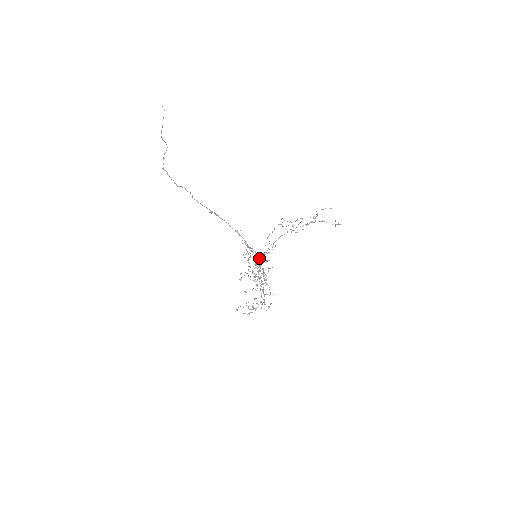
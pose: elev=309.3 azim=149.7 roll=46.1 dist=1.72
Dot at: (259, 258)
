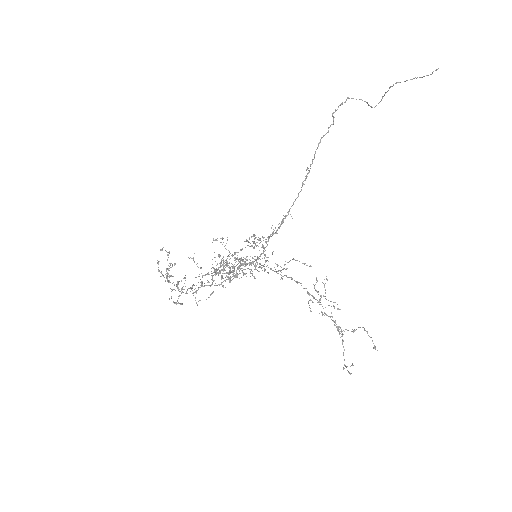
Dot at: (254, 261)
